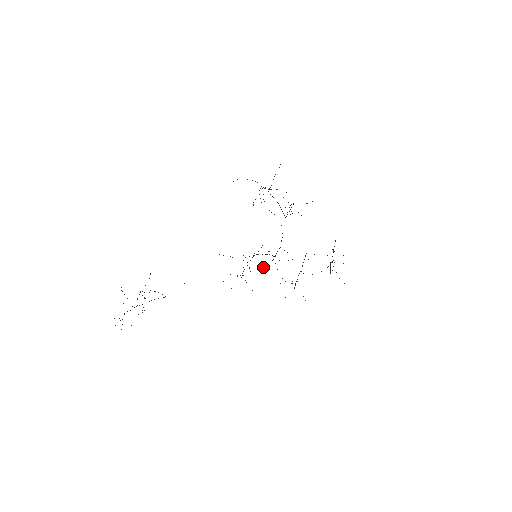
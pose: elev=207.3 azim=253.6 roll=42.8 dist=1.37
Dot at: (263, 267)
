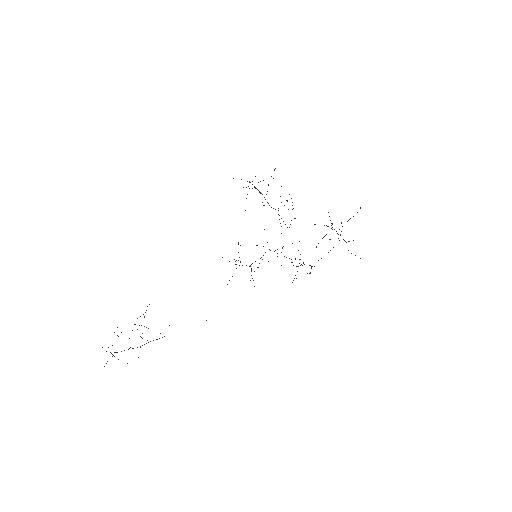
Dot at: occluded
